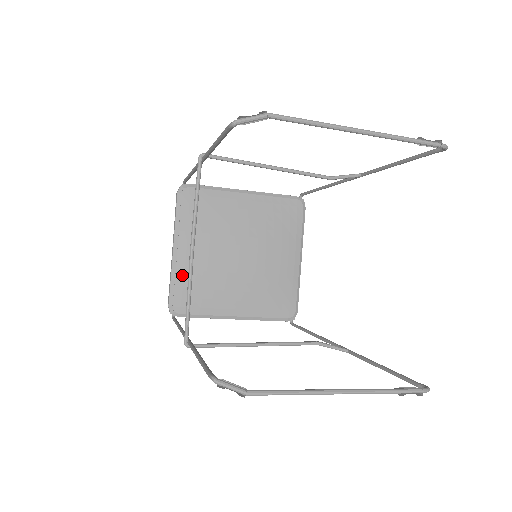
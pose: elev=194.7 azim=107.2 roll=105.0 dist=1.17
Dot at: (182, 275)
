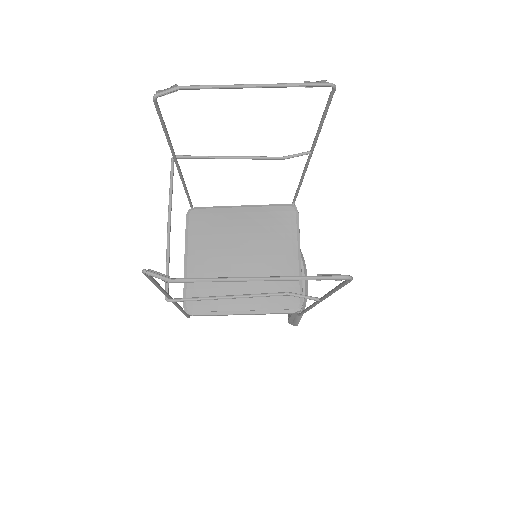
Dot at: occluded
